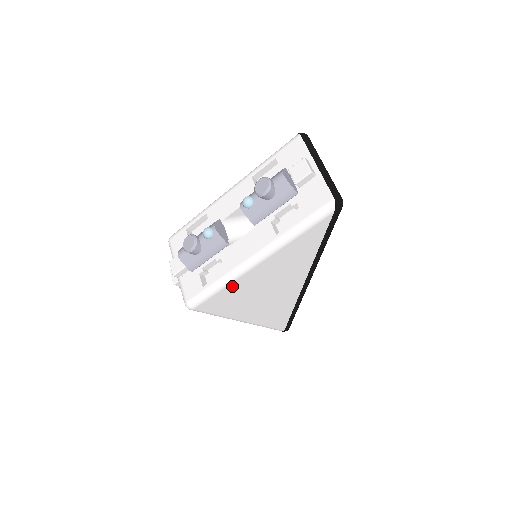
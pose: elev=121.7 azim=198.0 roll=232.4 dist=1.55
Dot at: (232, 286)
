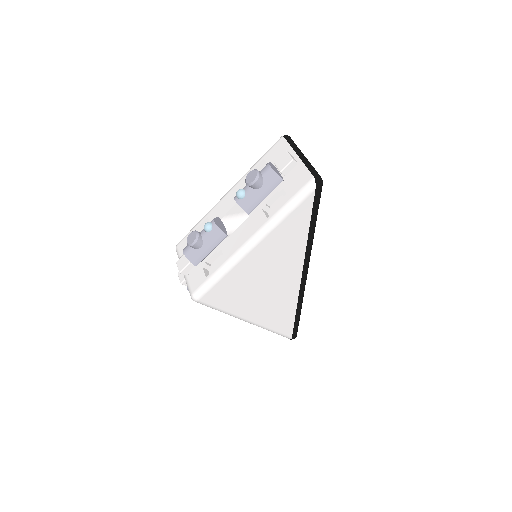
Dot at: (232, 274)
